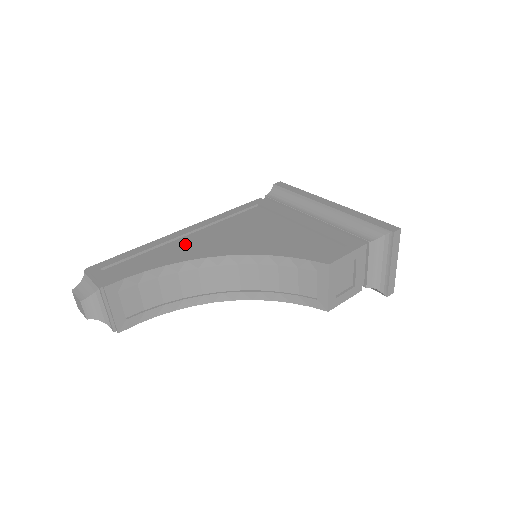
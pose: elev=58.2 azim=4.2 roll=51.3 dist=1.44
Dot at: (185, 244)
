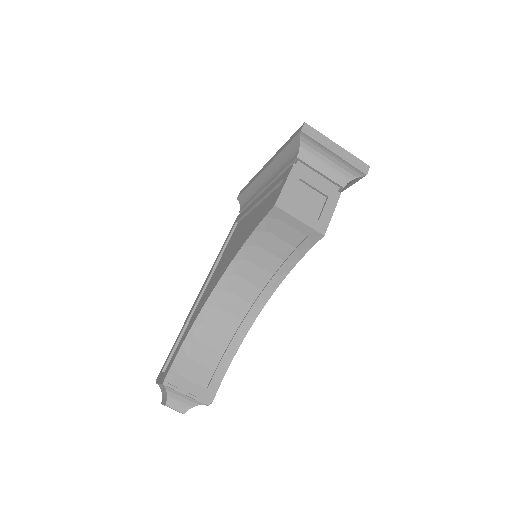
Dot at: (202, 300)
